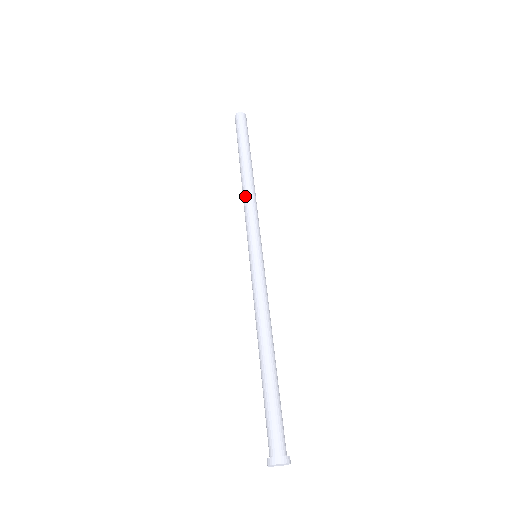
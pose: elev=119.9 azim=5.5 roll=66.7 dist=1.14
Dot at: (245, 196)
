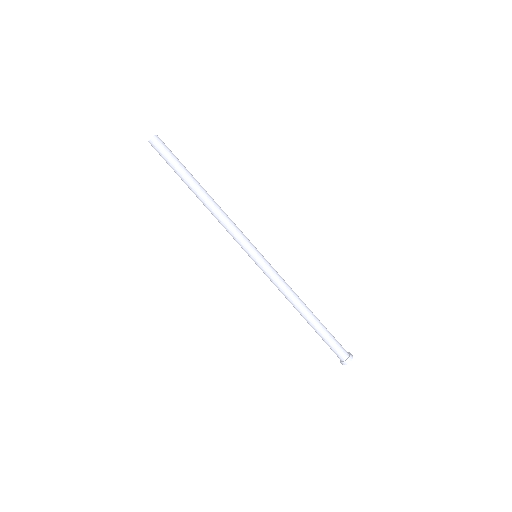
Dot at: (220, 214)
